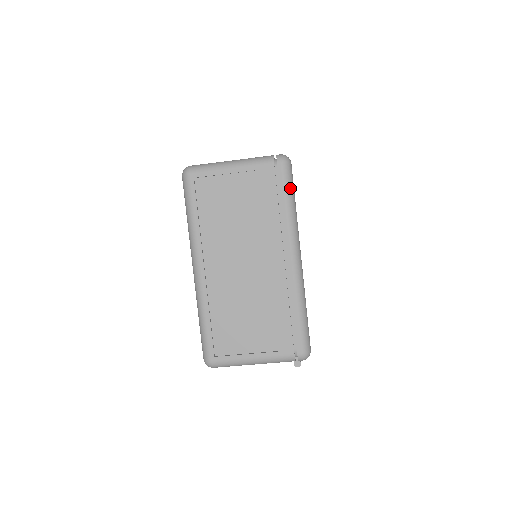
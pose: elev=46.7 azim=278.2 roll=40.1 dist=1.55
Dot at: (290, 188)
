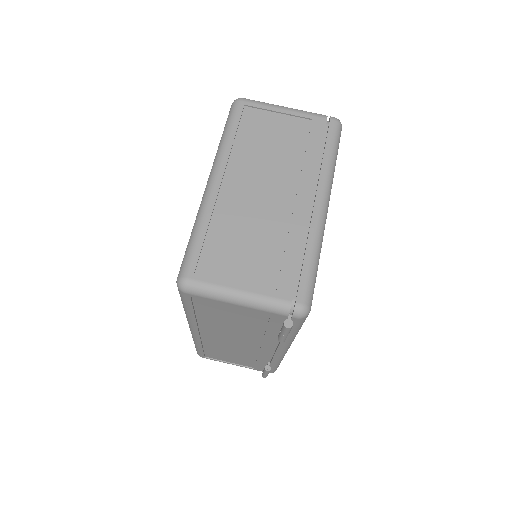
Dot at: (336, 144)
